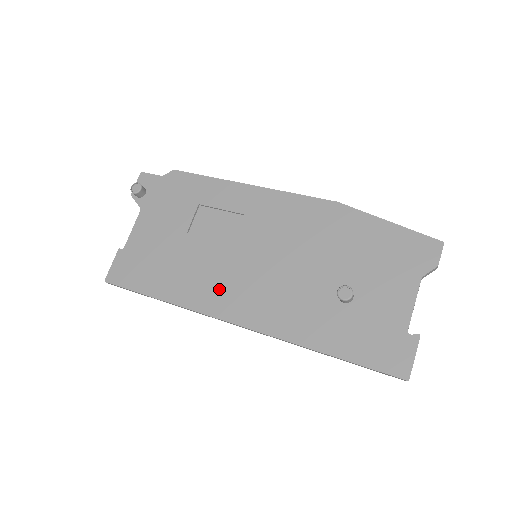
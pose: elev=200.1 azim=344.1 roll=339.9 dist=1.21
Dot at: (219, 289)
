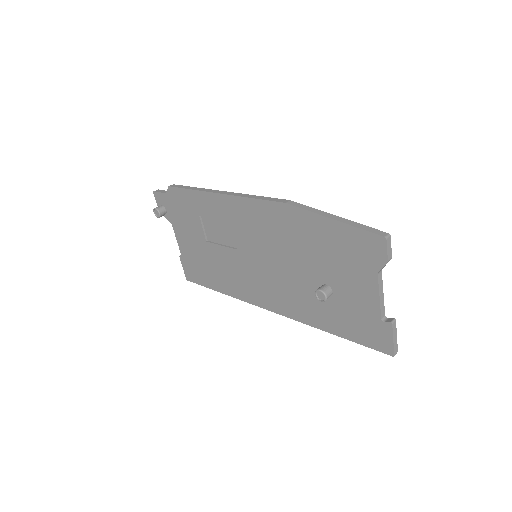
Dot at: (247, 285)
